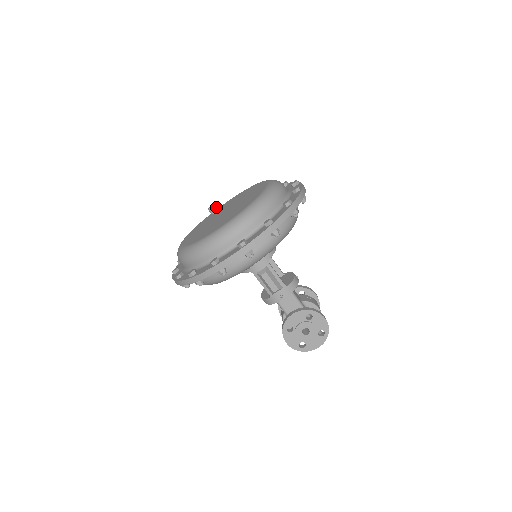
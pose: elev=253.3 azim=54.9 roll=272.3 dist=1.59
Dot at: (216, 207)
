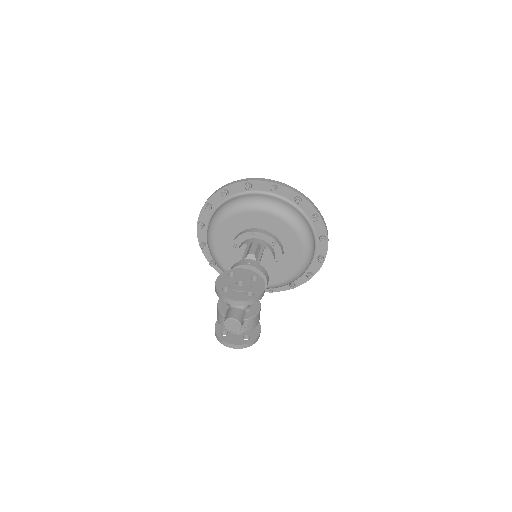
Dot at: occluded
